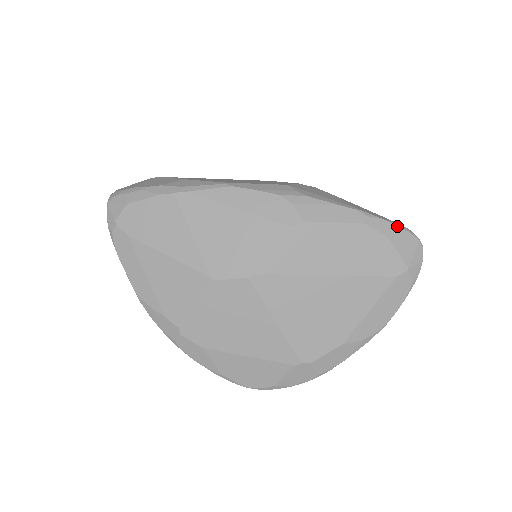
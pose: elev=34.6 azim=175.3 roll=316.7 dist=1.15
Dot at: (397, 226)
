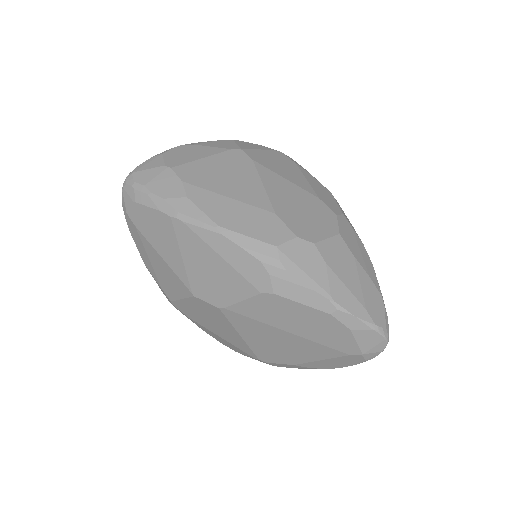
Dot at: (366, 324)
